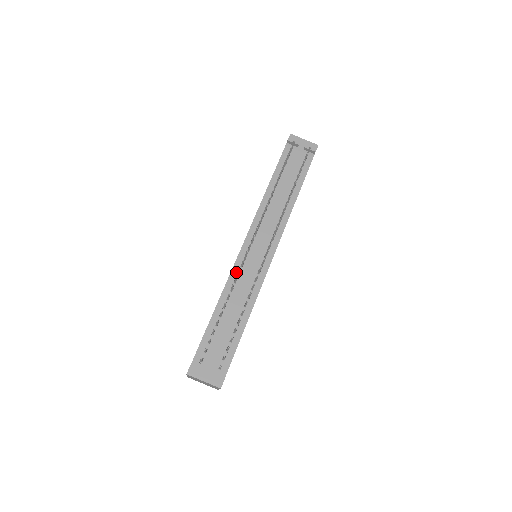
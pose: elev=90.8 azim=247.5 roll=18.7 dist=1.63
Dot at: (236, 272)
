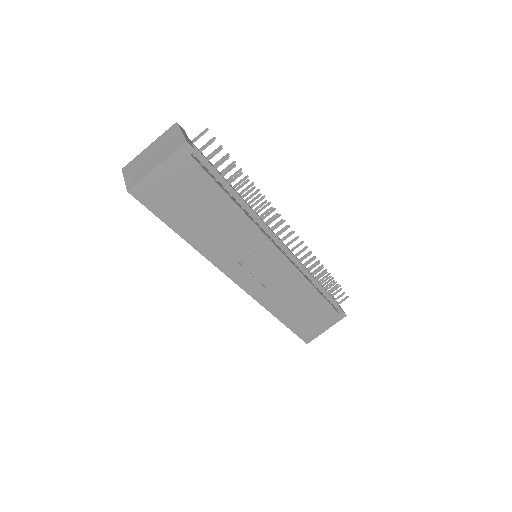
Dot at: occluded
